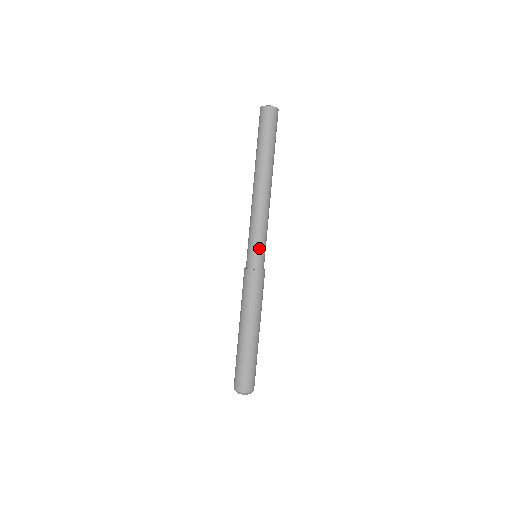
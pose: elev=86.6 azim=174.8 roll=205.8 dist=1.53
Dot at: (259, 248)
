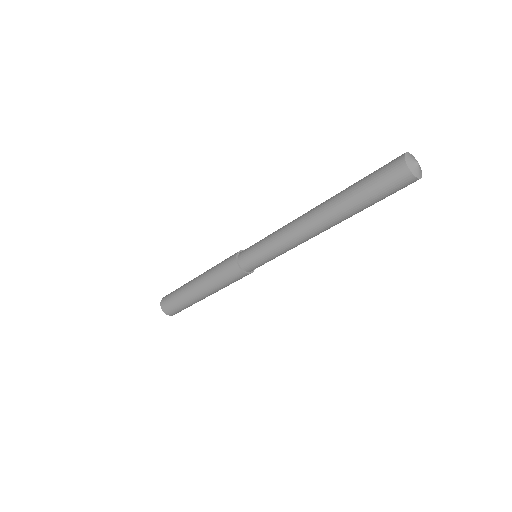
Dot at: (258, 258)
